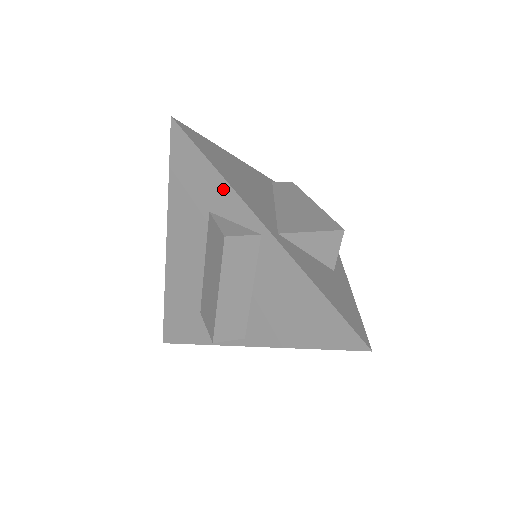
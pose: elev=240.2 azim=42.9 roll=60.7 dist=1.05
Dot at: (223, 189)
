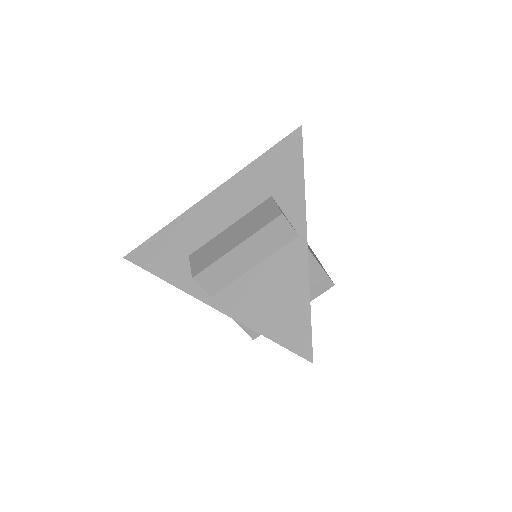
Dot at: (297, 190)
